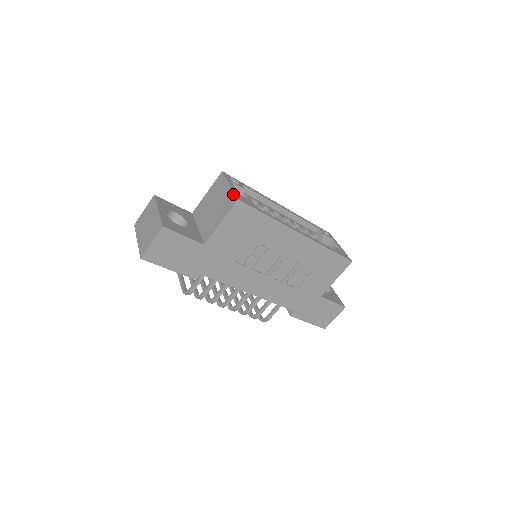
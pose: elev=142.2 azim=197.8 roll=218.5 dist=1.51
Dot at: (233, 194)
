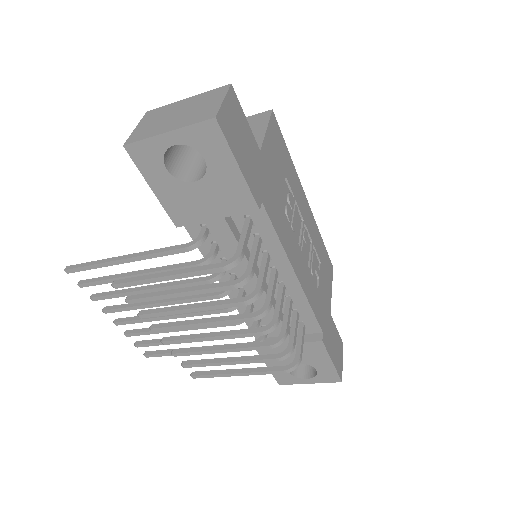
Dot at: (256, 114)
